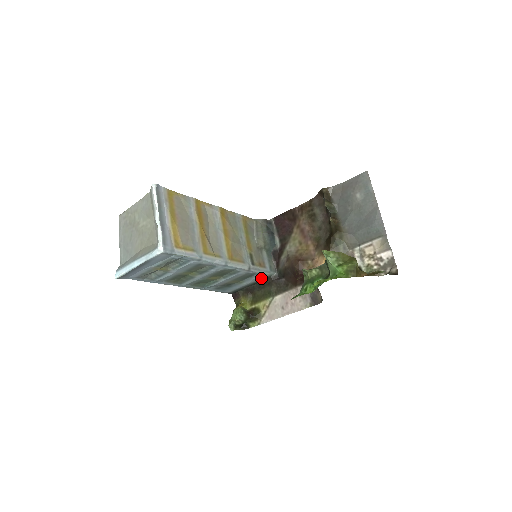
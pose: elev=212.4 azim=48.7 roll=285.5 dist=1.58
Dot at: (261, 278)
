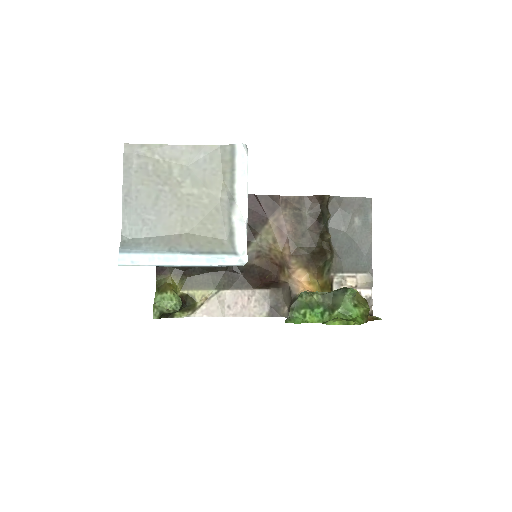
Dot at: occluded
